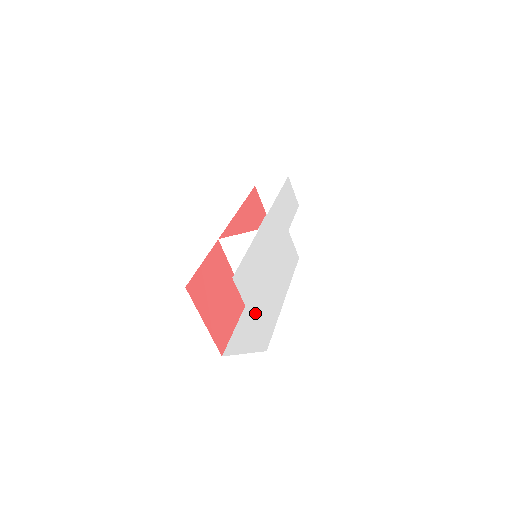
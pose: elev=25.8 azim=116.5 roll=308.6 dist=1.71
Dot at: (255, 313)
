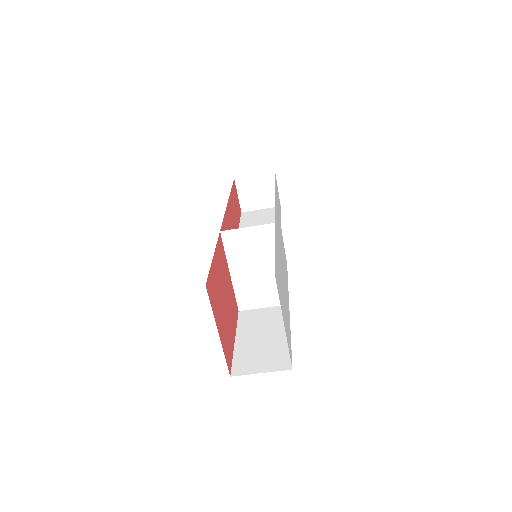
Dot at: (285, 322)
